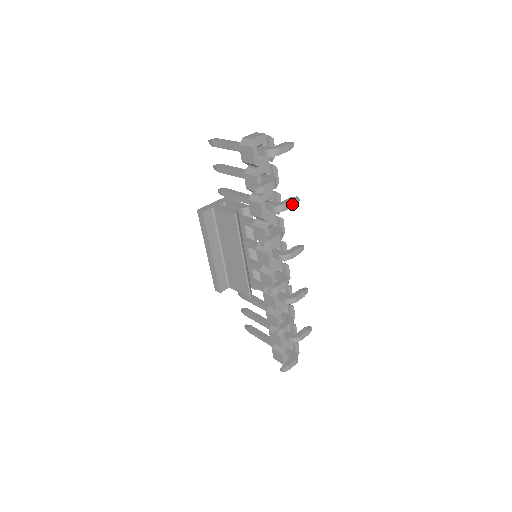
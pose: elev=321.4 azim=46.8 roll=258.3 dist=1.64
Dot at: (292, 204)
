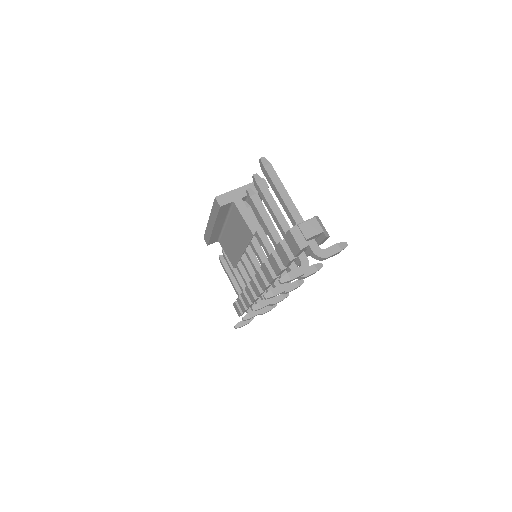
Dot at: occluded
